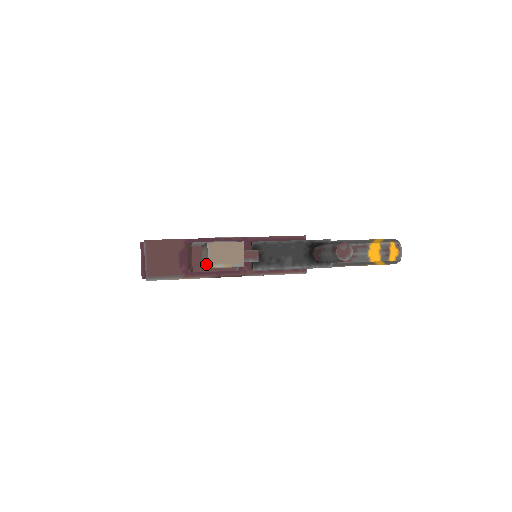
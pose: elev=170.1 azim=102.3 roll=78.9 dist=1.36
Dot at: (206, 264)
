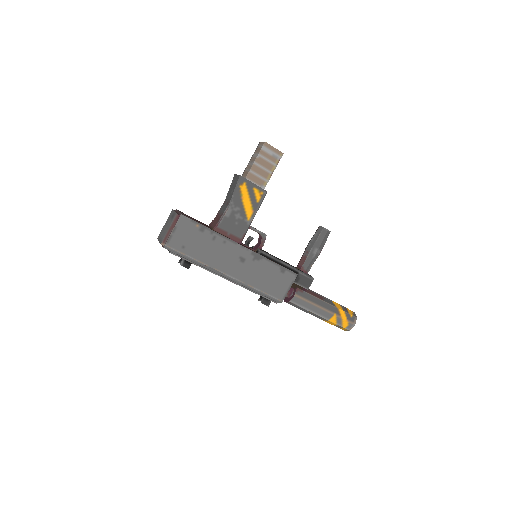
Dot at: (259, 151)
